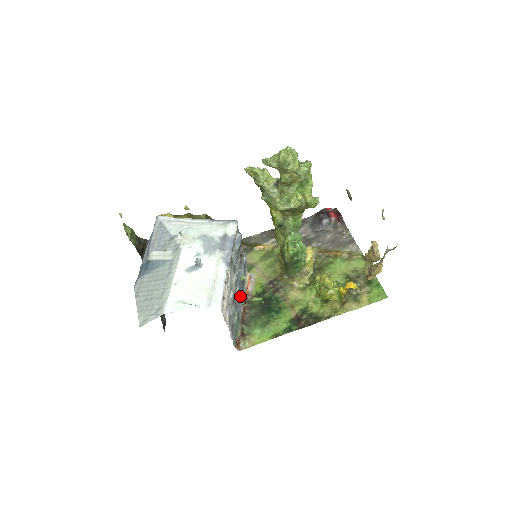
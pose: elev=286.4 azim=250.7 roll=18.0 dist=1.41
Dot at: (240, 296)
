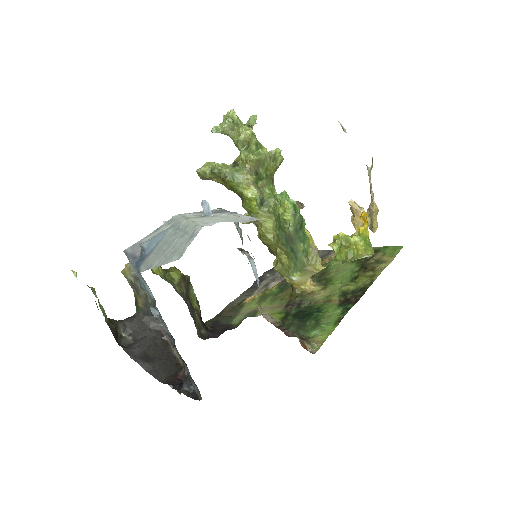
Dot at: occluded
